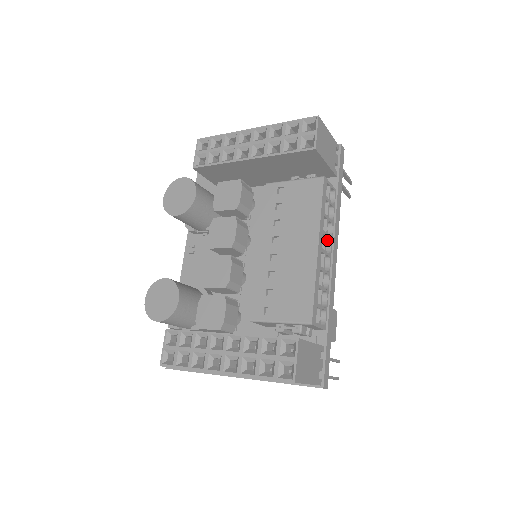
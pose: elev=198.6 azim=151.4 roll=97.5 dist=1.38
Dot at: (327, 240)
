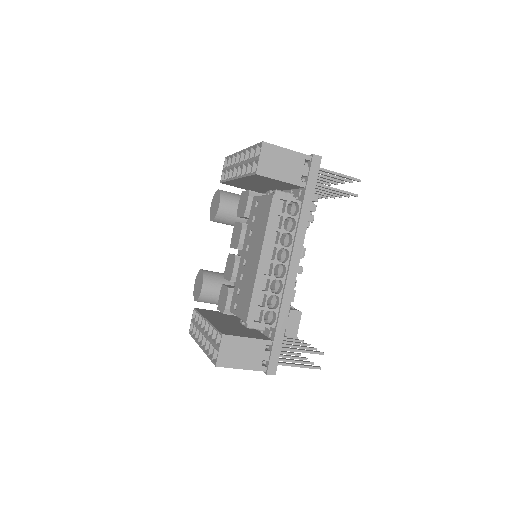
Dot at: (286, 249)
